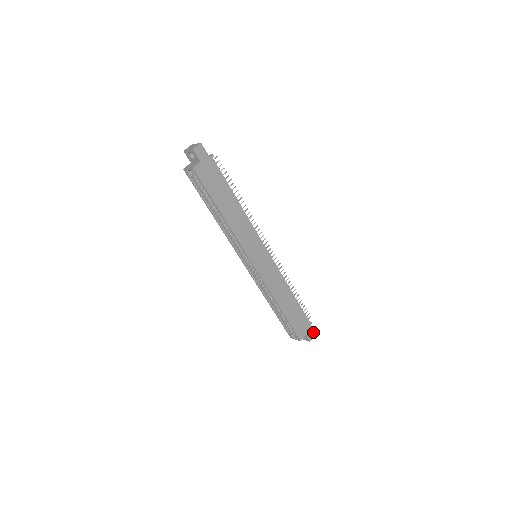
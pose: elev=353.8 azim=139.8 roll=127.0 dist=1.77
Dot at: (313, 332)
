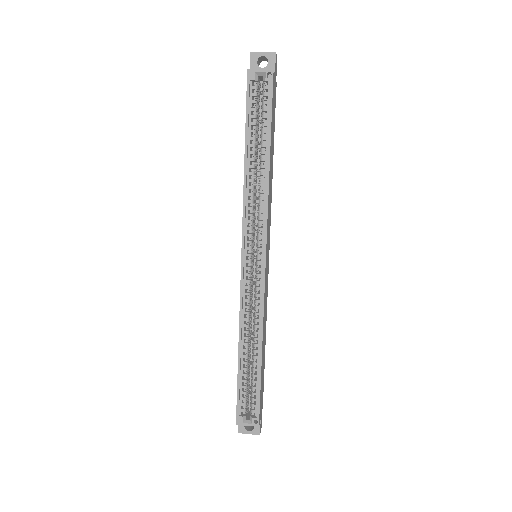
Dot at: (261, 421)
